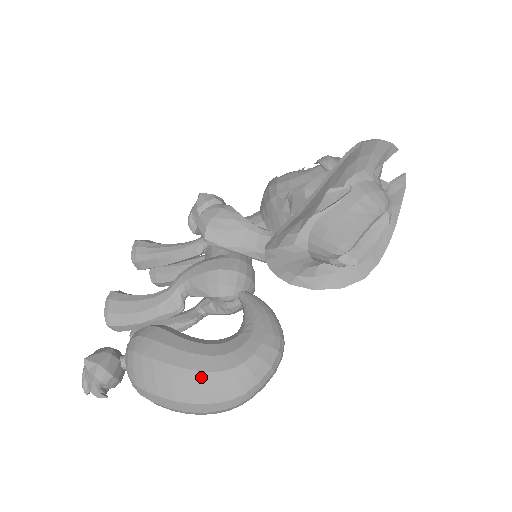
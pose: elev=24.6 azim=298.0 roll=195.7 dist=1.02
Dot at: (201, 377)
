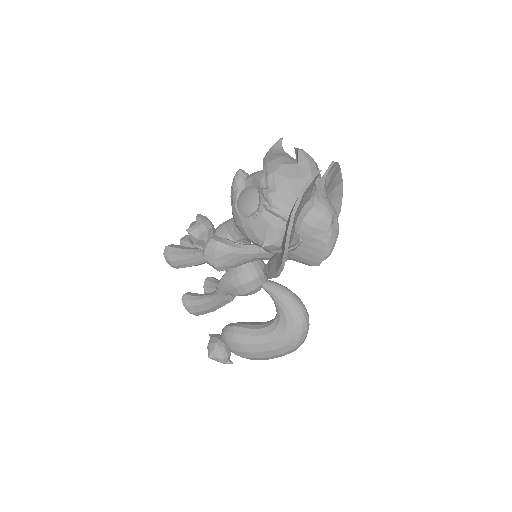
Dot at: (274, 352)
